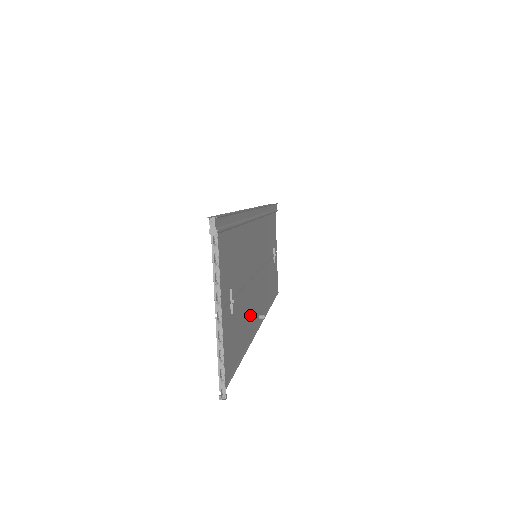
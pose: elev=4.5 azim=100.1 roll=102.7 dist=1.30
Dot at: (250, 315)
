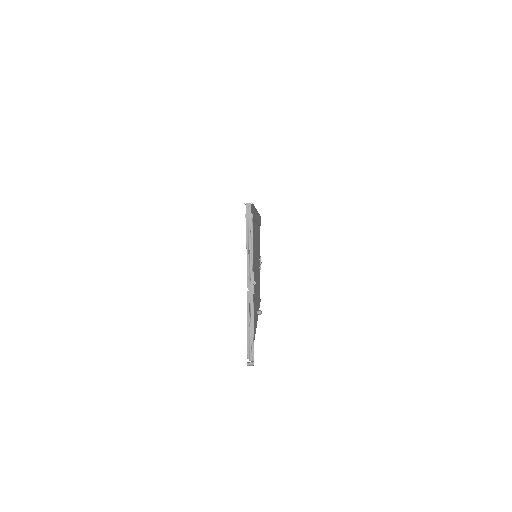
Dot at: (255, 306)
